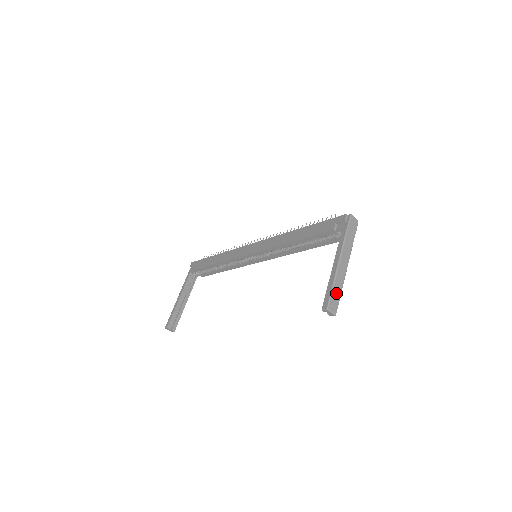
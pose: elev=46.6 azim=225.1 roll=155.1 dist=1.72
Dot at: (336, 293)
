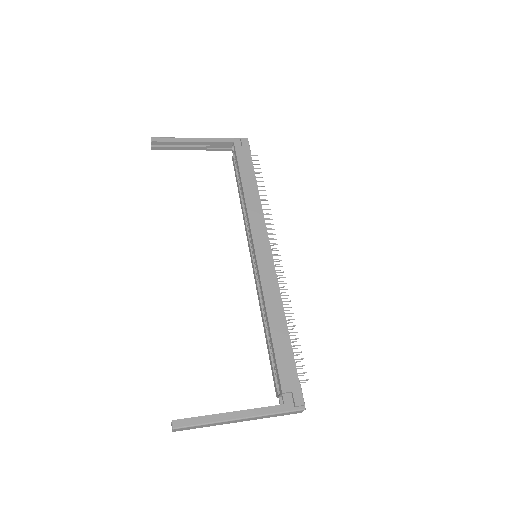
Dot at: (198, 427)
